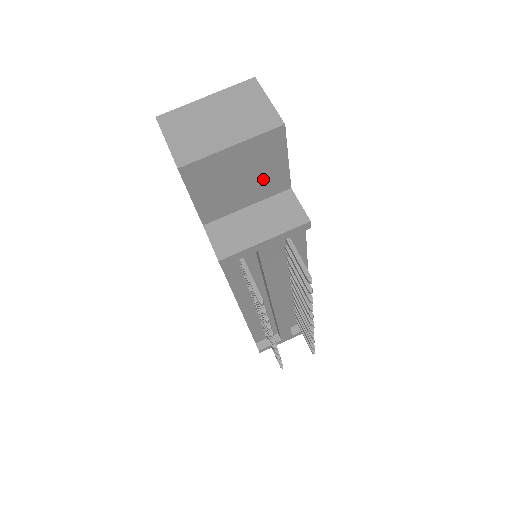
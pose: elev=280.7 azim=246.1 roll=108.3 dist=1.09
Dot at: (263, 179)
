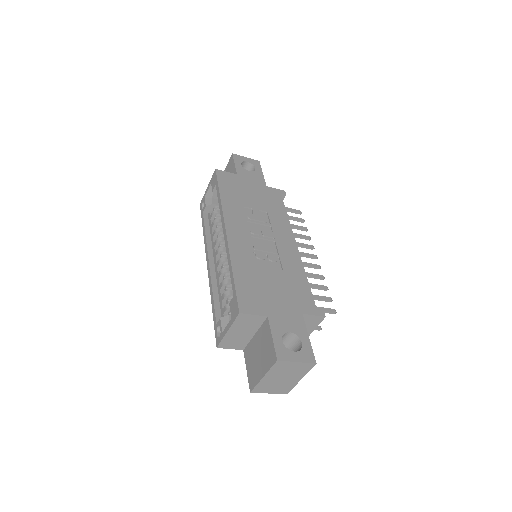
Dot at: occluded
